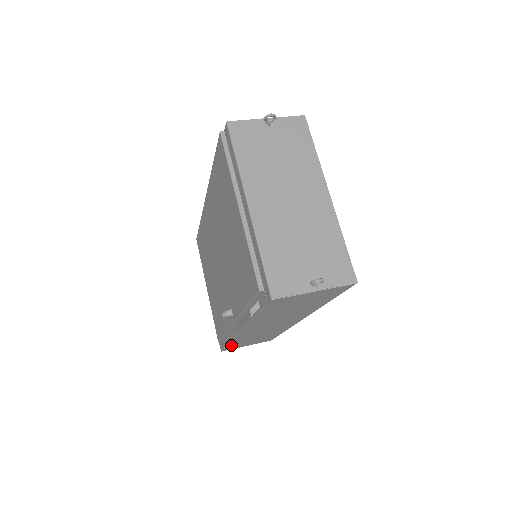
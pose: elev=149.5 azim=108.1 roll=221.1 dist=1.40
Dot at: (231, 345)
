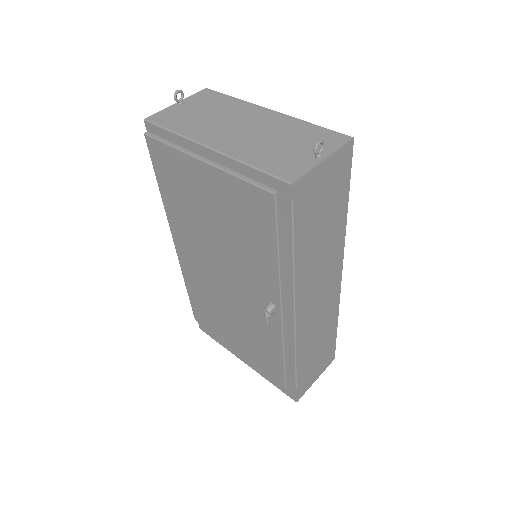
Dot at: (300, 376)
